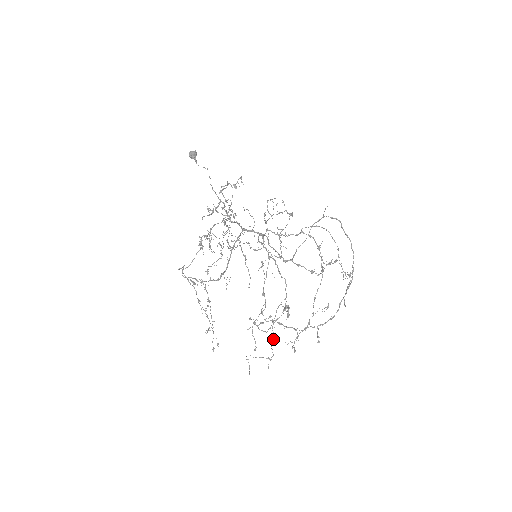
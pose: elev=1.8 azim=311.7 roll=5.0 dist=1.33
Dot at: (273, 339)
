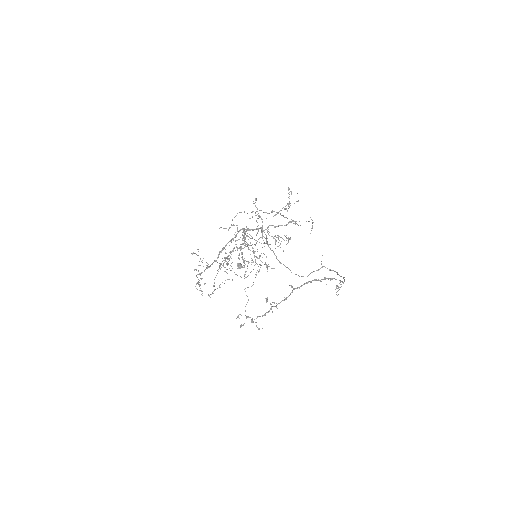
Dot at: occluded
